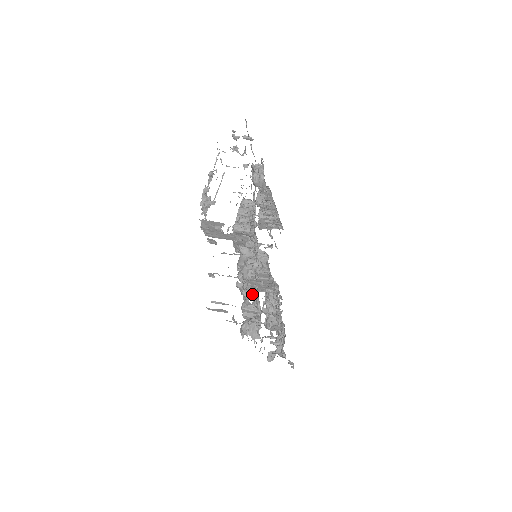
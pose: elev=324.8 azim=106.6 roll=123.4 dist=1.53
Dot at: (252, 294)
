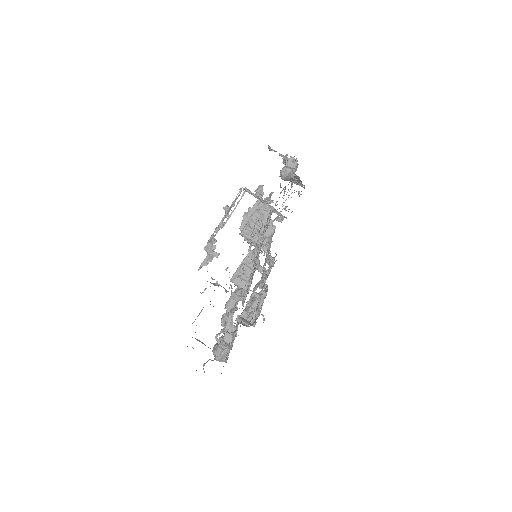
Dot at: occluded
